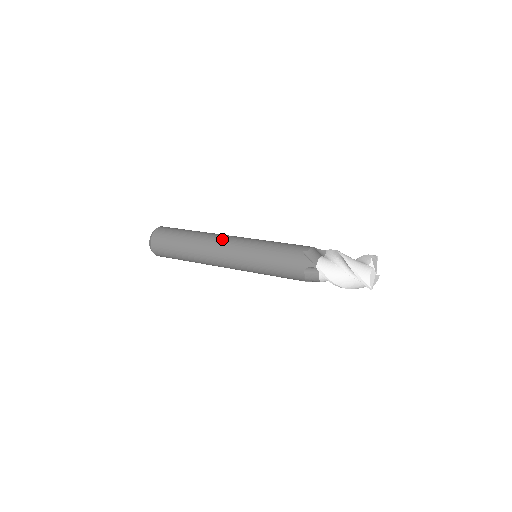
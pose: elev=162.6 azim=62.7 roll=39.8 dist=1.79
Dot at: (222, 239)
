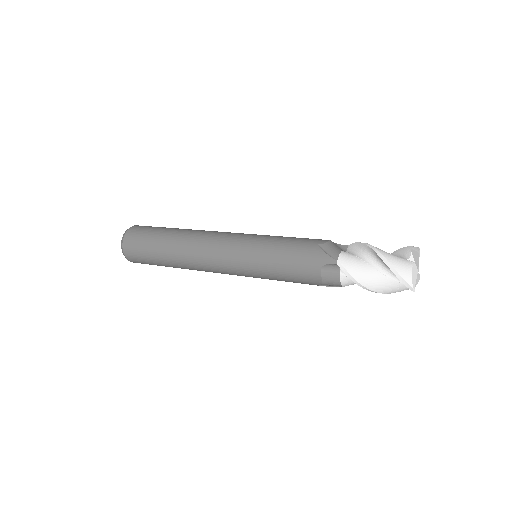
Dot at: (212, 235)
